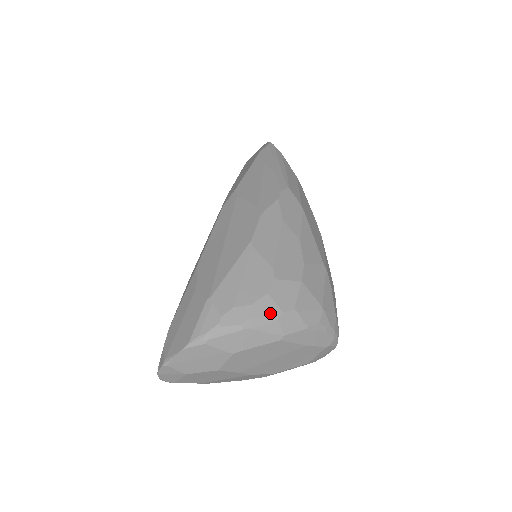
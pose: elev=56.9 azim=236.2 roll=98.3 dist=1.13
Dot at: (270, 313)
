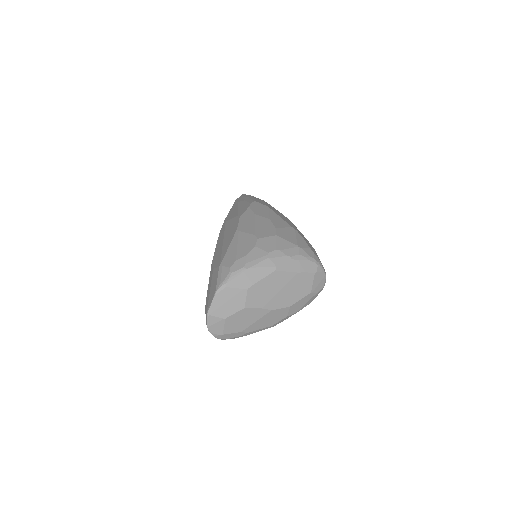
Dot at: (260, 256)
